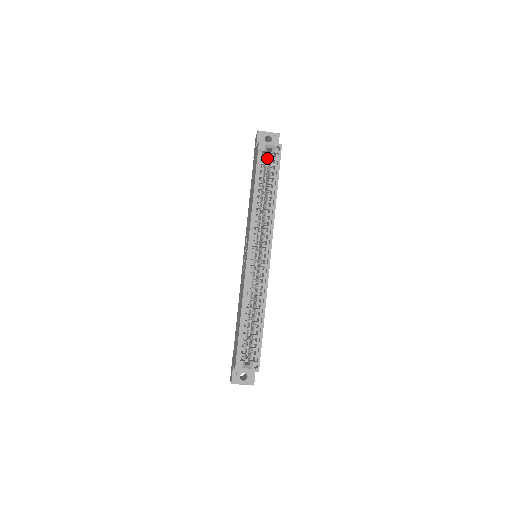
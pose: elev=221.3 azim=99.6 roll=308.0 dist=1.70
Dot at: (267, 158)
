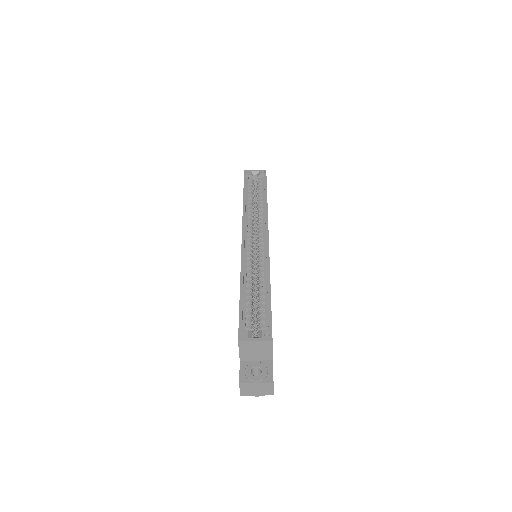
Dot at: occluded
